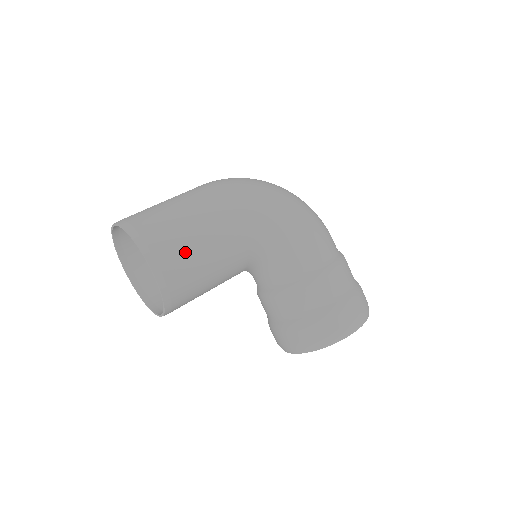
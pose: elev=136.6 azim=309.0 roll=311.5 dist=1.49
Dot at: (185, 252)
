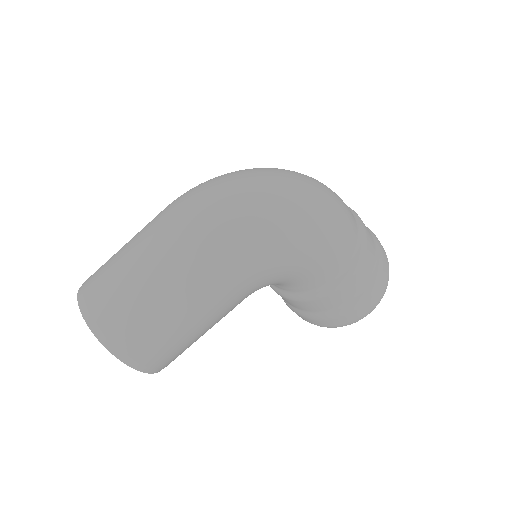
Dot at: (171, 344)
